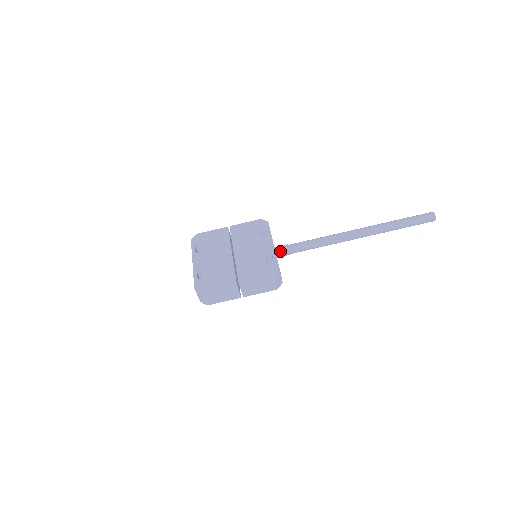
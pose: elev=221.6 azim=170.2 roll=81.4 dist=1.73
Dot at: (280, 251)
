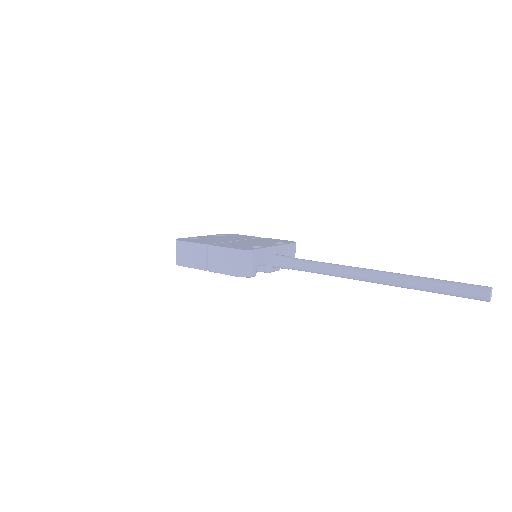
Dot at: (278, 257)
